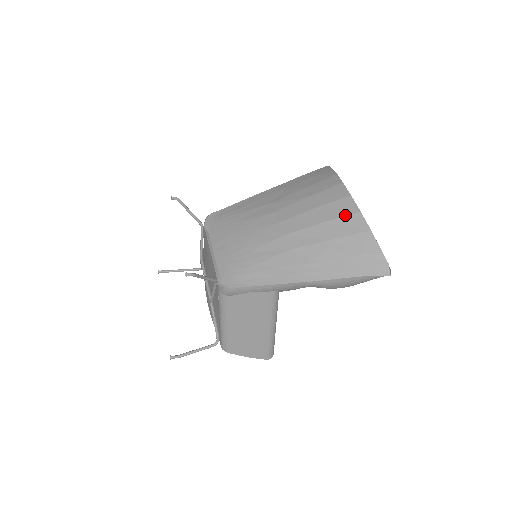
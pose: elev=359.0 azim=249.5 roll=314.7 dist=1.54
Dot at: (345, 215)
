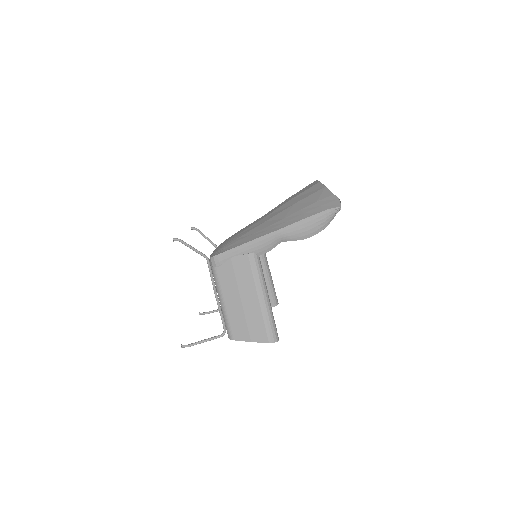
Dot at: (308, 188)
